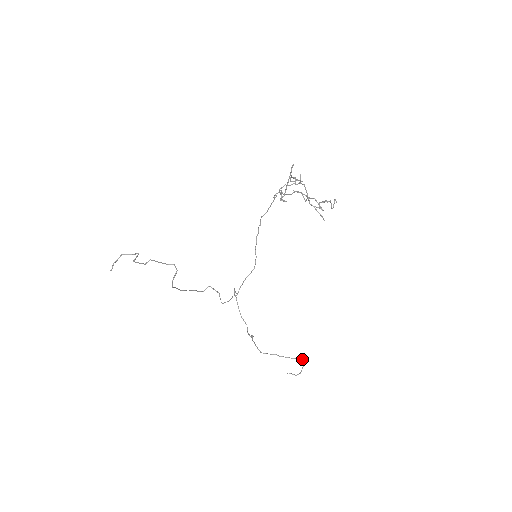
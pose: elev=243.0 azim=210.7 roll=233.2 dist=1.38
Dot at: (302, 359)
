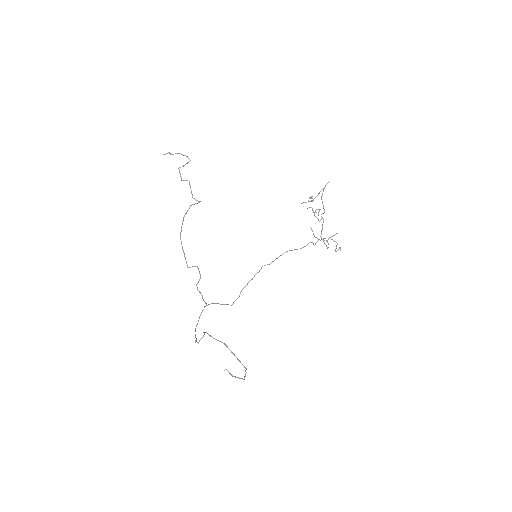
Dot at: occluded
